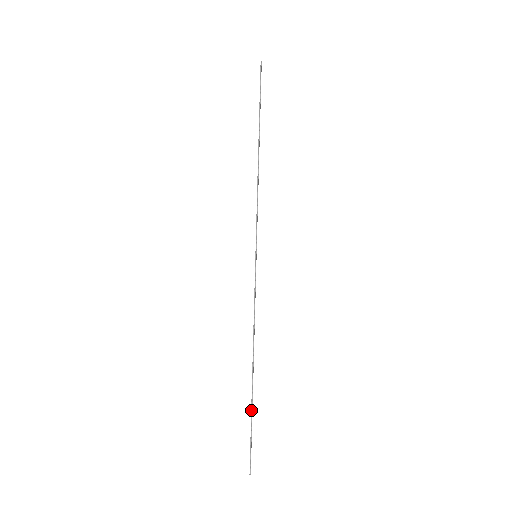
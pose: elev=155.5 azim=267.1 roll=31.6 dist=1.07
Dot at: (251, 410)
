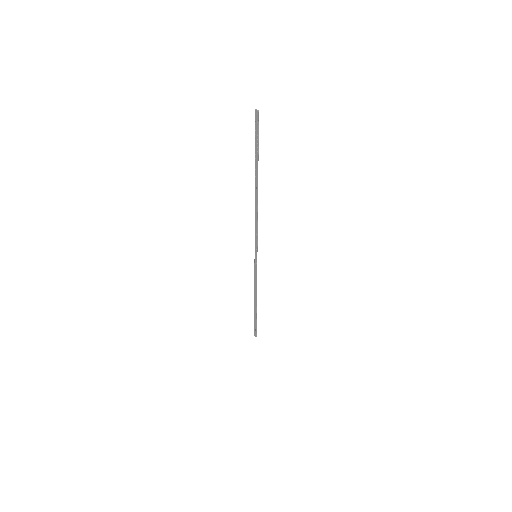
Dot at: (256, 318)
